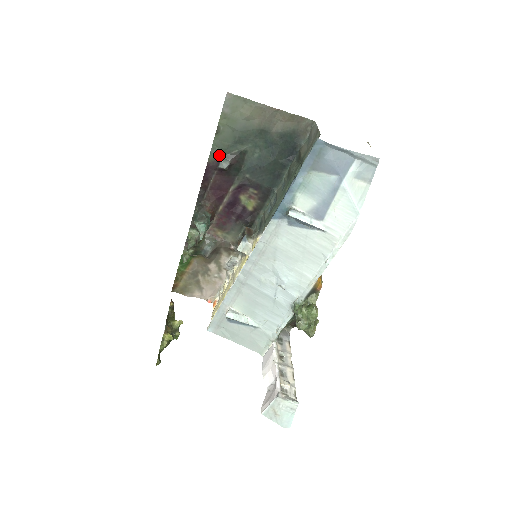
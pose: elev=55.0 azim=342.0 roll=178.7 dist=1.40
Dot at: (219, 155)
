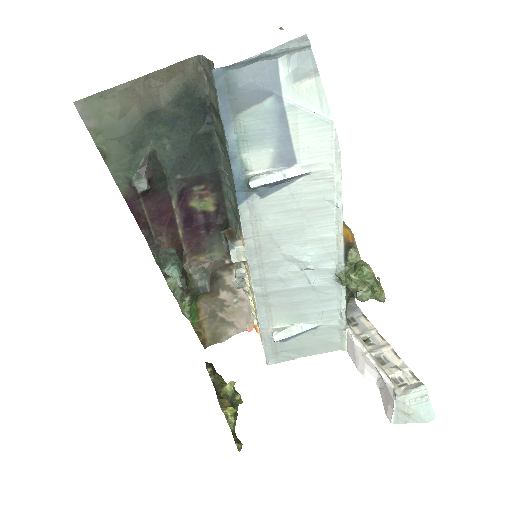
Dot at: (128, 179)
